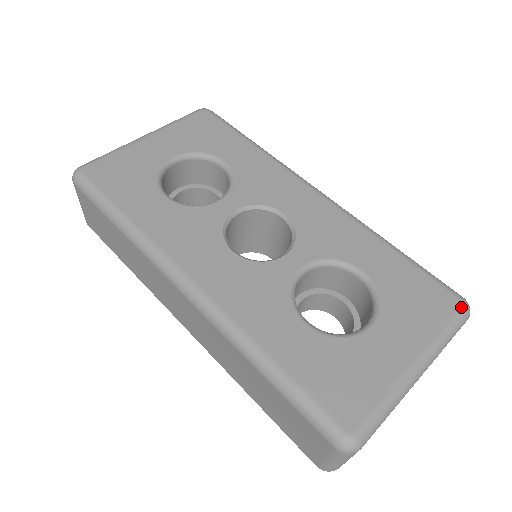
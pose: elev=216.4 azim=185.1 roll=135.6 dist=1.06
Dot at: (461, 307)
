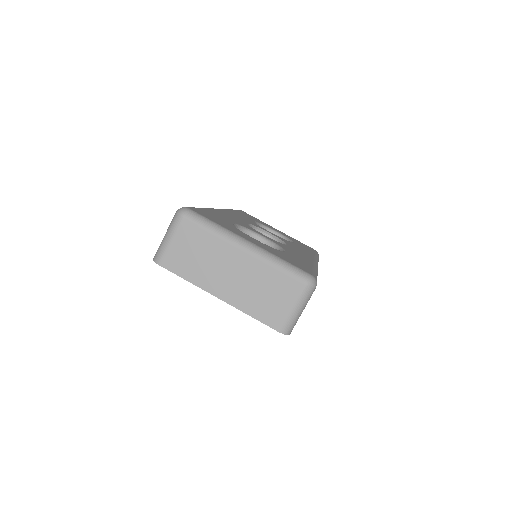
Dot at: (307, 272)
